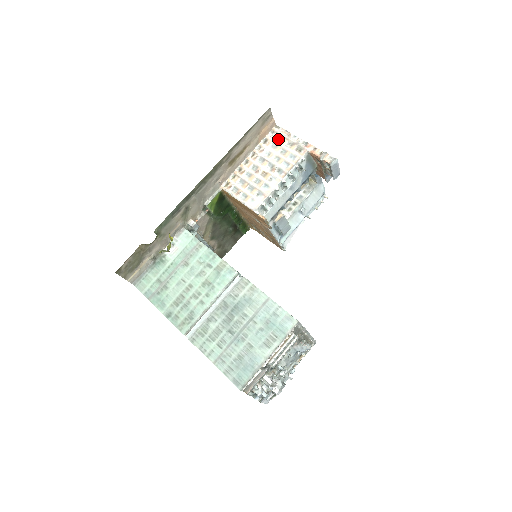
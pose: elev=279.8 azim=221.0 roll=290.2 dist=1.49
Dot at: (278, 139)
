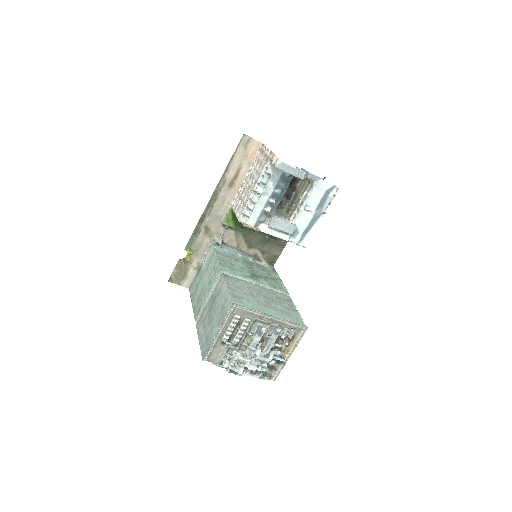
Dot at: (260, 155)
